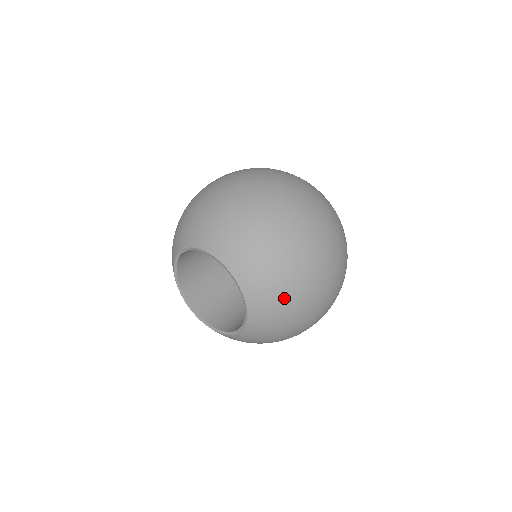
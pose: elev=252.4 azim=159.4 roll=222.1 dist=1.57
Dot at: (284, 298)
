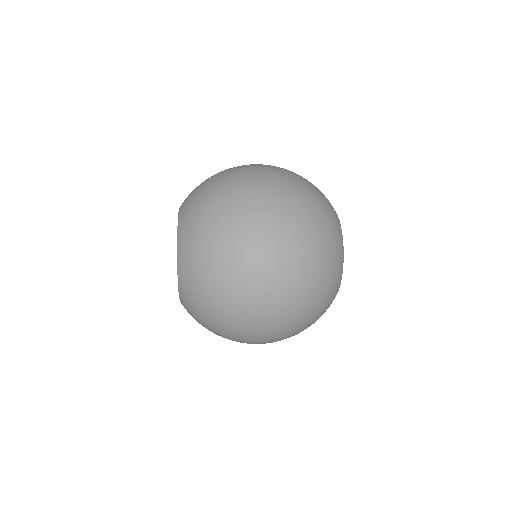
Dot at: (202, 246)
